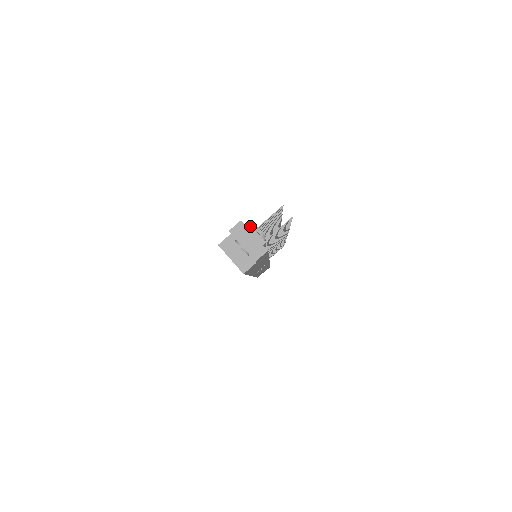
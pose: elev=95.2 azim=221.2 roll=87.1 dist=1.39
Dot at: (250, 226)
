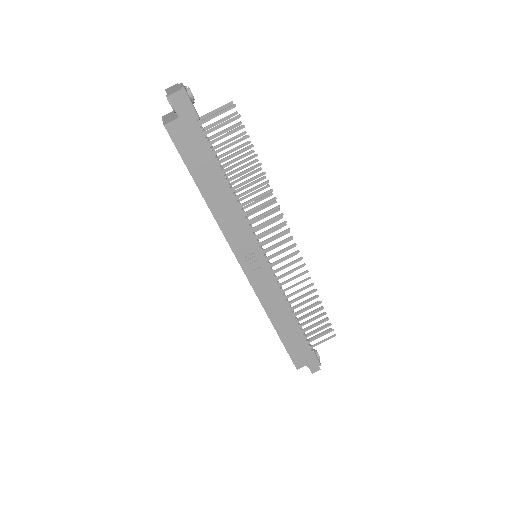
Dot at: (181, 83)
